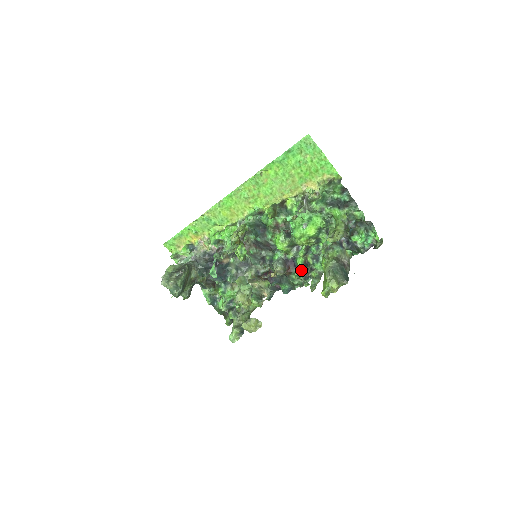
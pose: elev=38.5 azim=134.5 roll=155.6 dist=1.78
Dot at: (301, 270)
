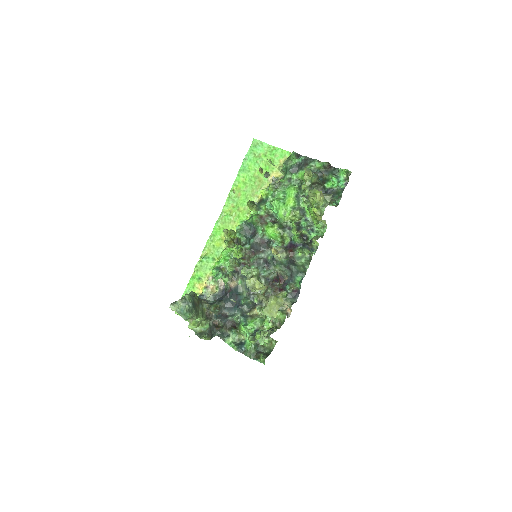
Dot at: (302, 246)
